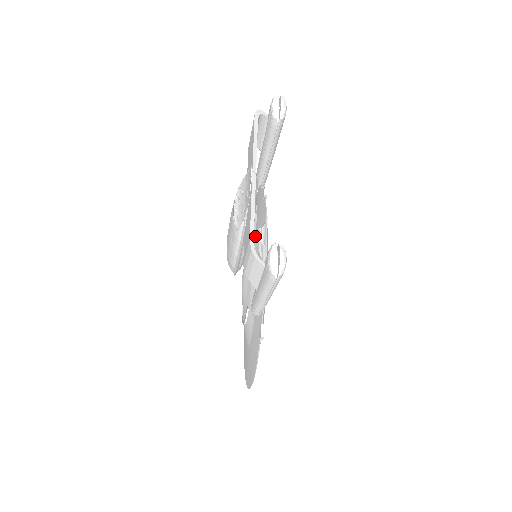
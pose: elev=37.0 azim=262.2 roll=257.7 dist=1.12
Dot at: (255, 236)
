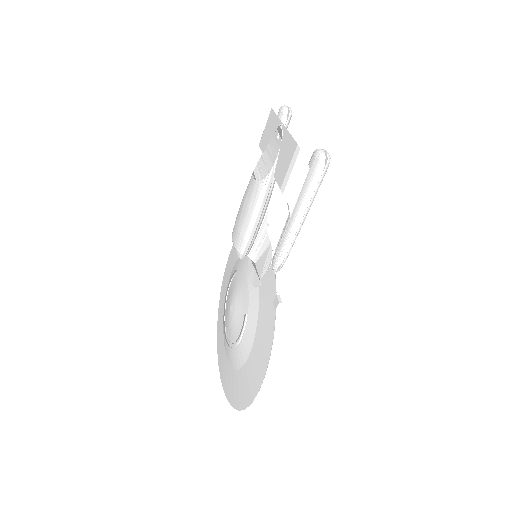
Dot at: (266, 213)
